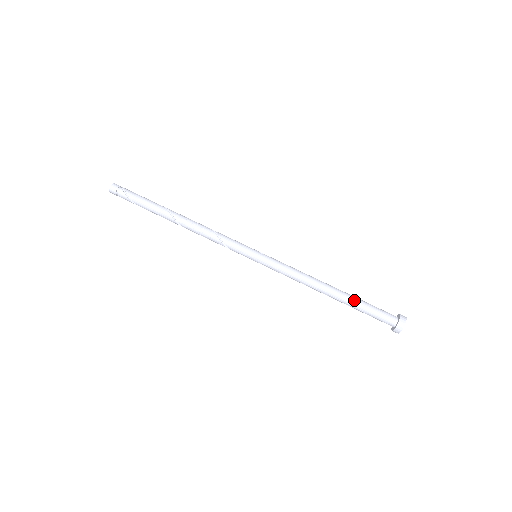
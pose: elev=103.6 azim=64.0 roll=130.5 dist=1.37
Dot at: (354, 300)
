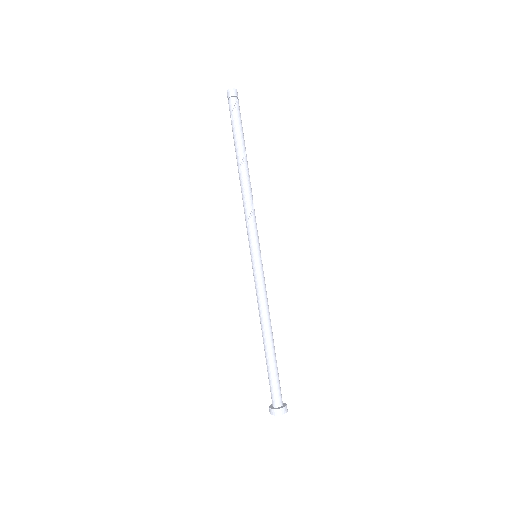
Dot at: (274, 361)
